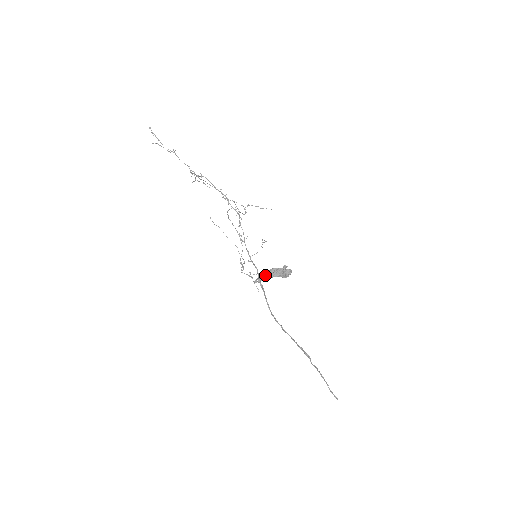
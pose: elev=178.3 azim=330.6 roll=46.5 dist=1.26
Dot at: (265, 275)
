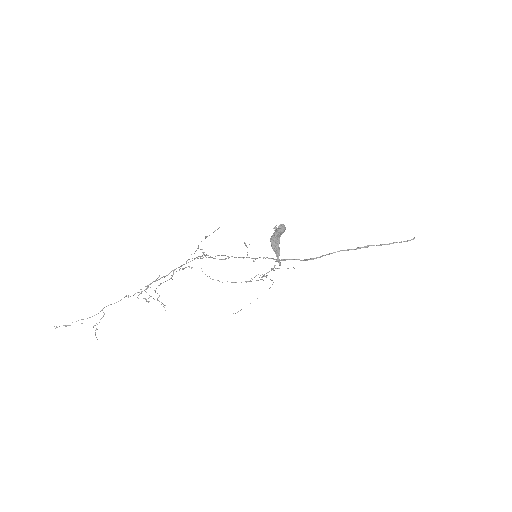
Dot at: (274, 251)
